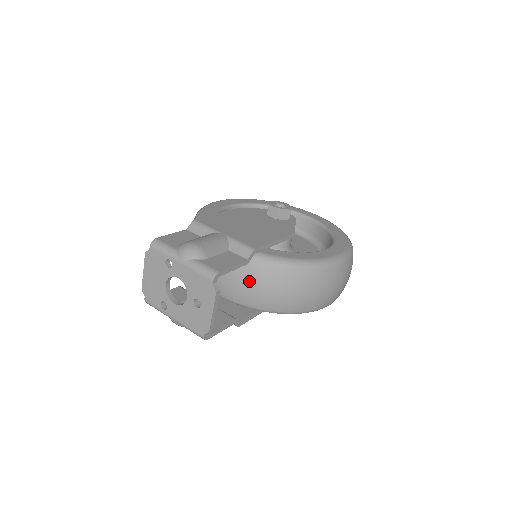
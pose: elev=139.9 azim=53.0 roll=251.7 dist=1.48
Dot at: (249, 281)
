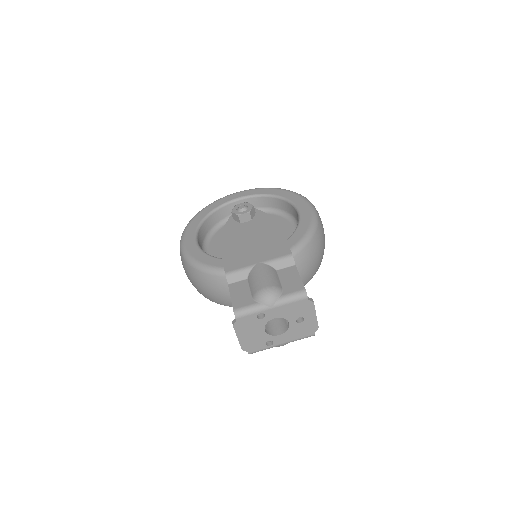
Dot at: occluded
